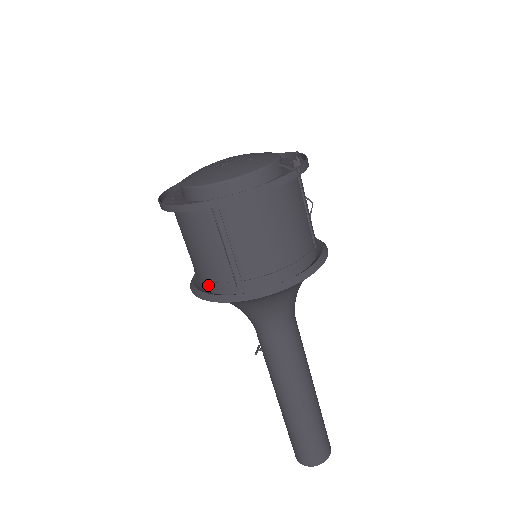
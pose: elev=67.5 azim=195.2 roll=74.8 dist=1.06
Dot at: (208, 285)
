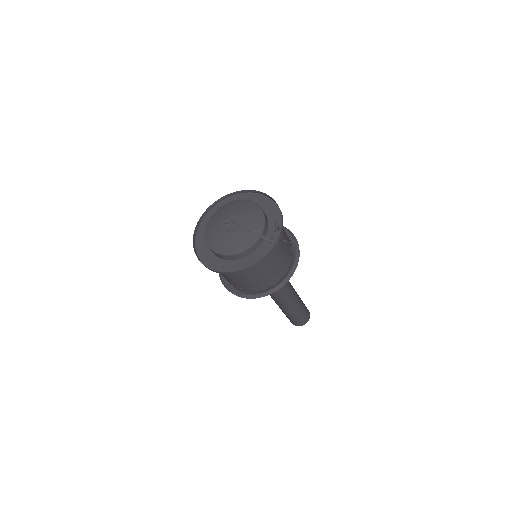
Dot at: occluded
